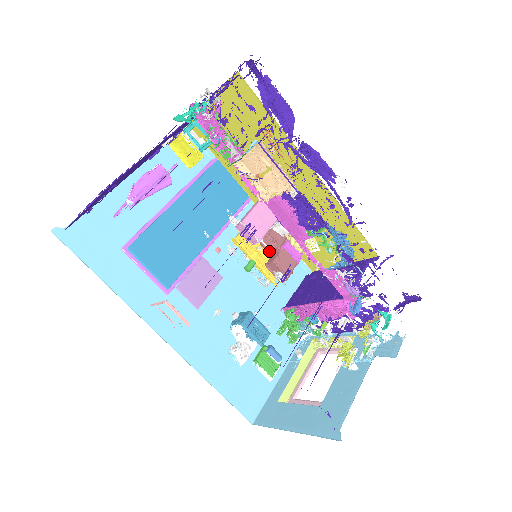
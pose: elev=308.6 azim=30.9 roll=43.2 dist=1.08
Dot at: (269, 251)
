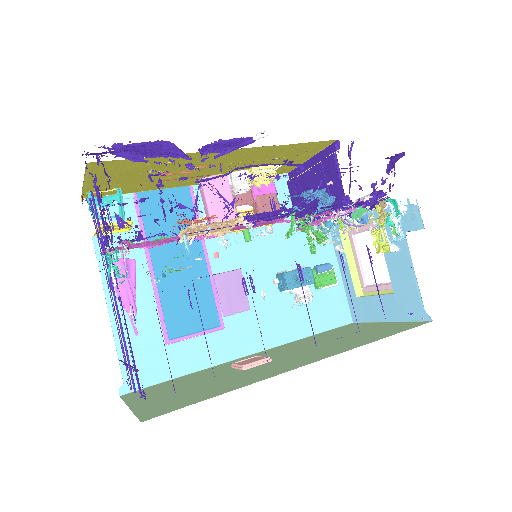
Dot at: (249, 211)
